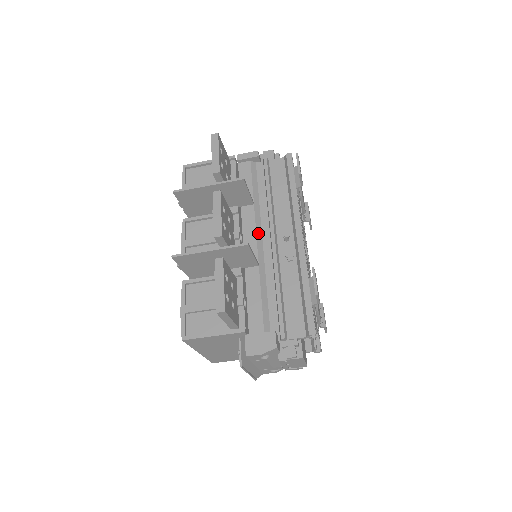
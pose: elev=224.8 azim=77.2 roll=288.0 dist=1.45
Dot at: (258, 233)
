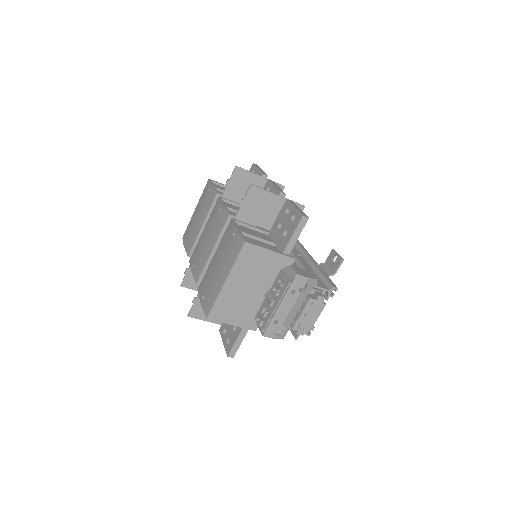
Dot at: occluded
